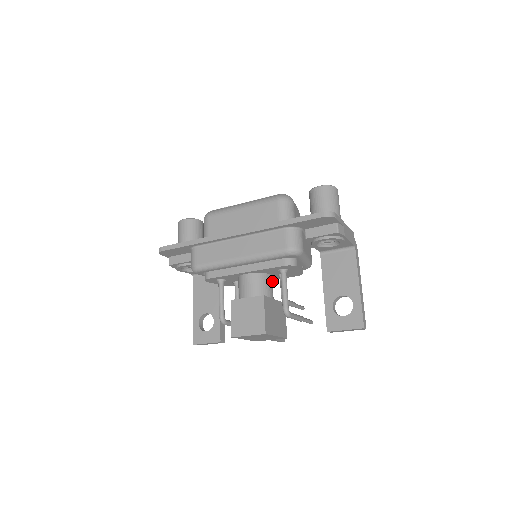
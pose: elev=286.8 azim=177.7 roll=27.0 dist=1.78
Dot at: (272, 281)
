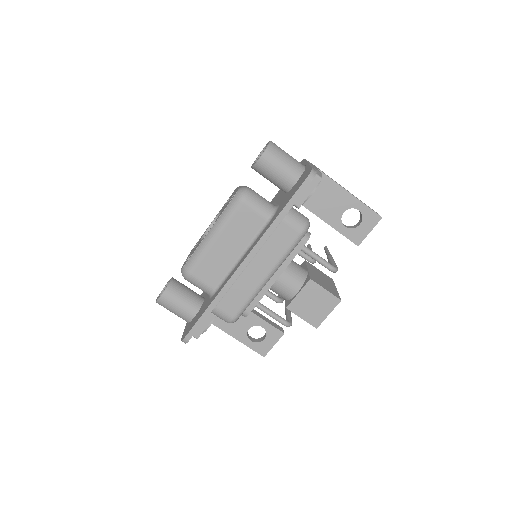
Dot at: occluded
